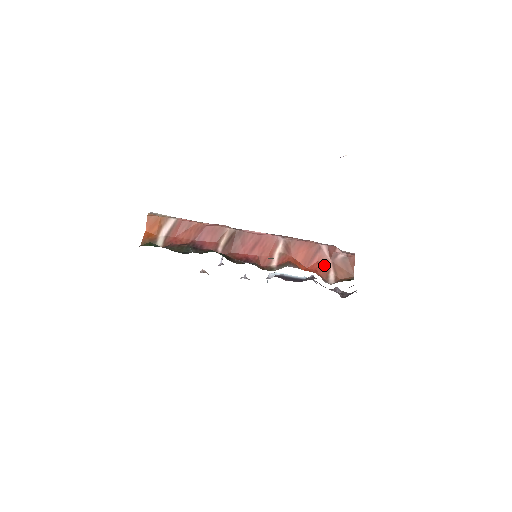
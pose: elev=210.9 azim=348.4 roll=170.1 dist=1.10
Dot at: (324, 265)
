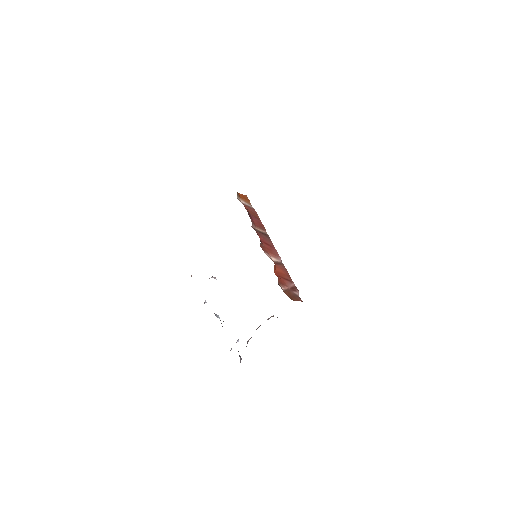
Dot at: (284, 284)
